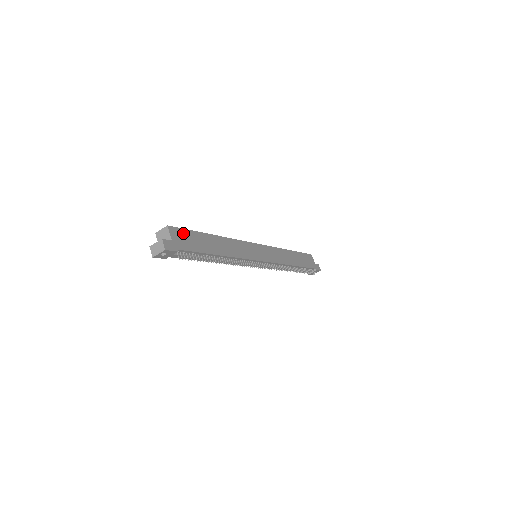
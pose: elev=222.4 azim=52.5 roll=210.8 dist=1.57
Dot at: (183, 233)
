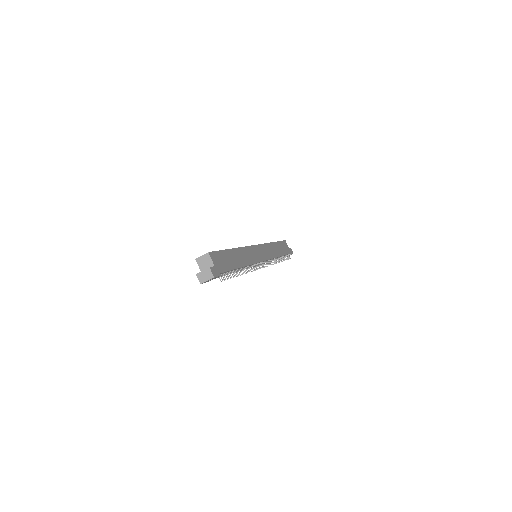
Dot at: (218, 255)
